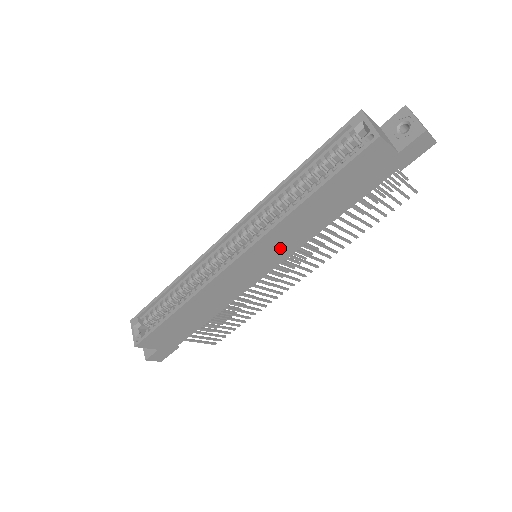
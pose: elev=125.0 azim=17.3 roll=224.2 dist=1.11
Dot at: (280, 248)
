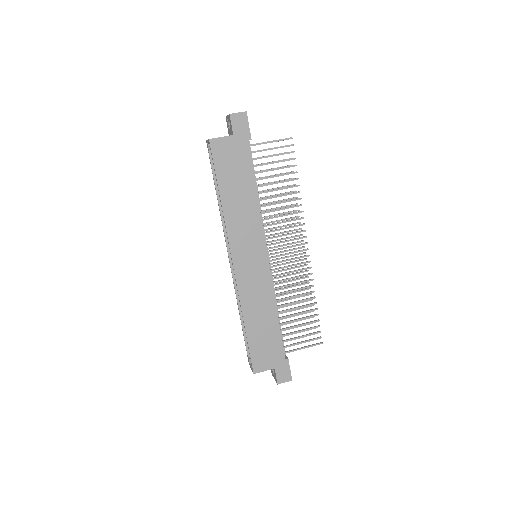
Dot at: (250, 236)
